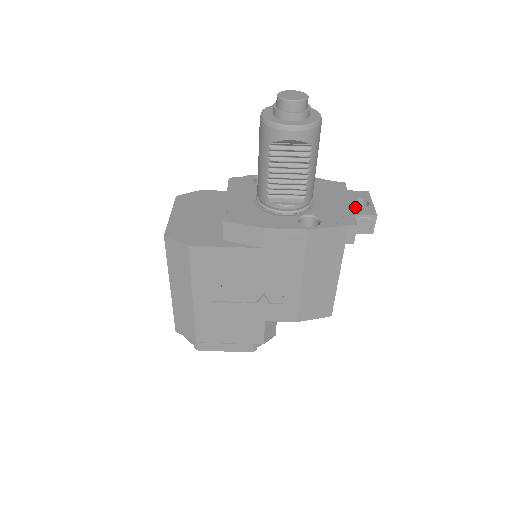
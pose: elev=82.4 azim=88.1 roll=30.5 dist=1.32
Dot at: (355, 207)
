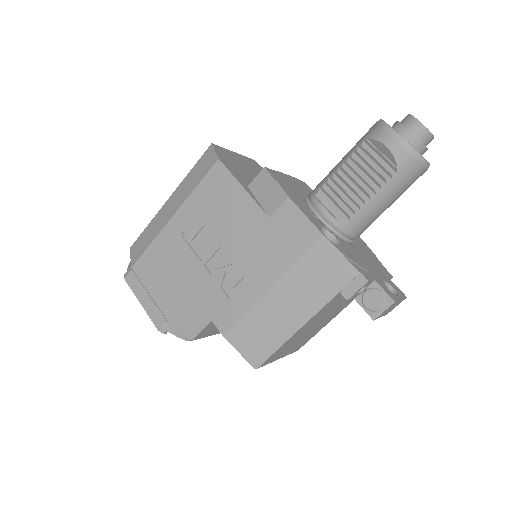
Dot at: (382, 281)
